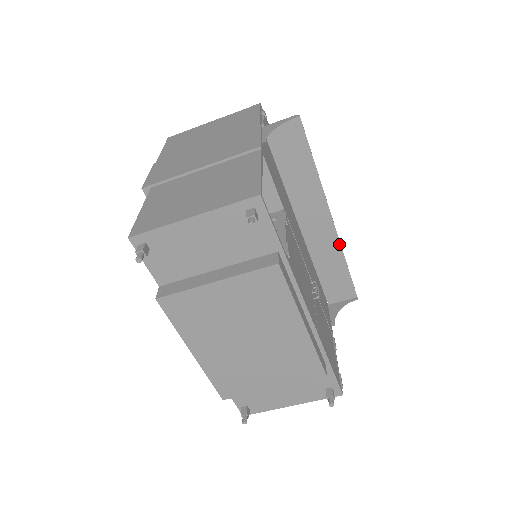
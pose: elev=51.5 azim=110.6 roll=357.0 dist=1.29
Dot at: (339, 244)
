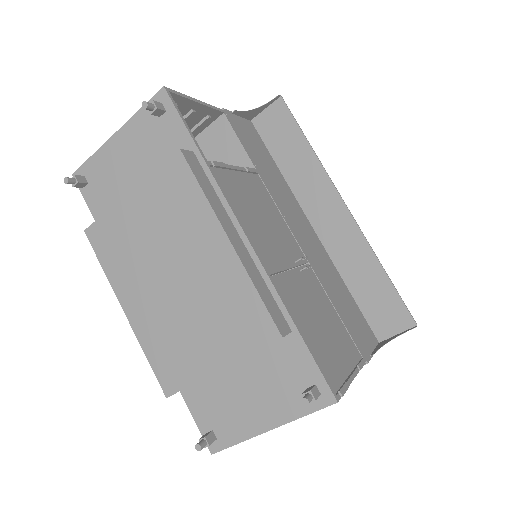
Dot at: (365, 241)
